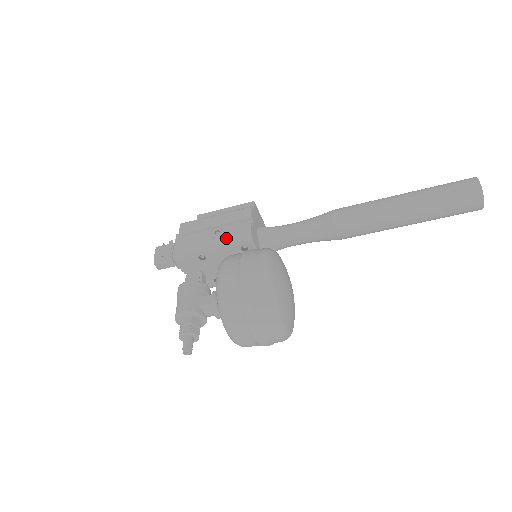
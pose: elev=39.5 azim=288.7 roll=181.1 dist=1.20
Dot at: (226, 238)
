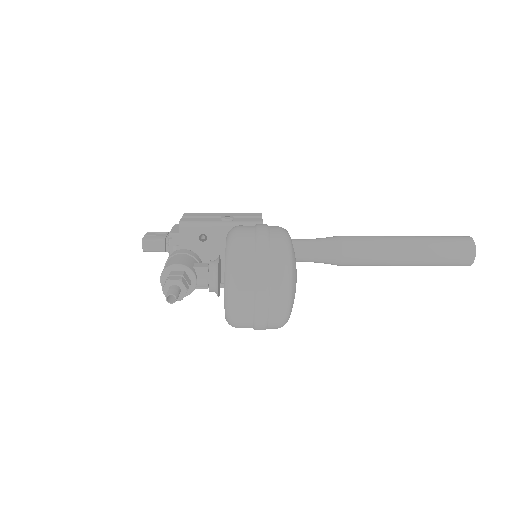
Dot at: (236, 222)
